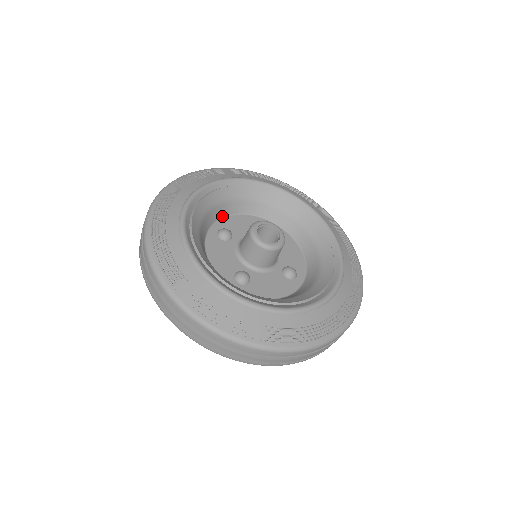
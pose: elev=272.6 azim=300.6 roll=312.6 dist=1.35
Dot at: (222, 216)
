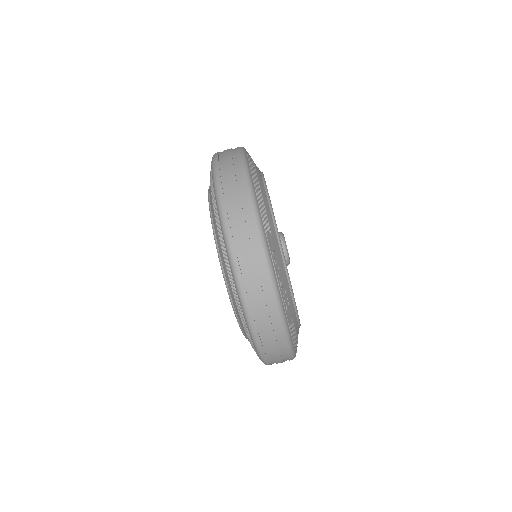
Dot at: occluded
